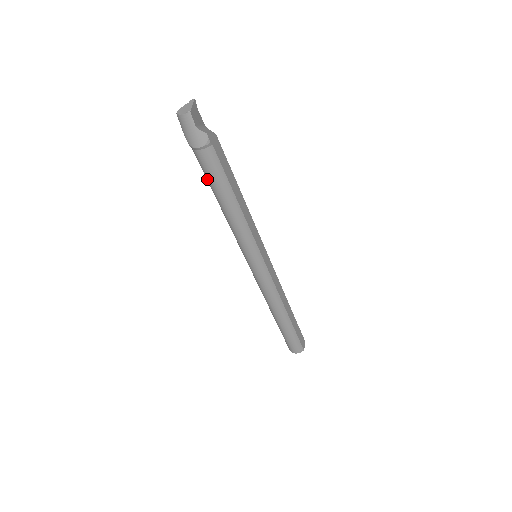
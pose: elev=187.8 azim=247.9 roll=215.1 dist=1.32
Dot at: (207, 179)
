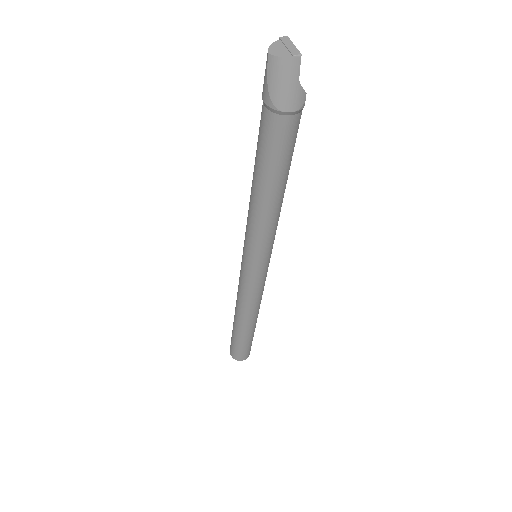
Dot at: (265, 157)
